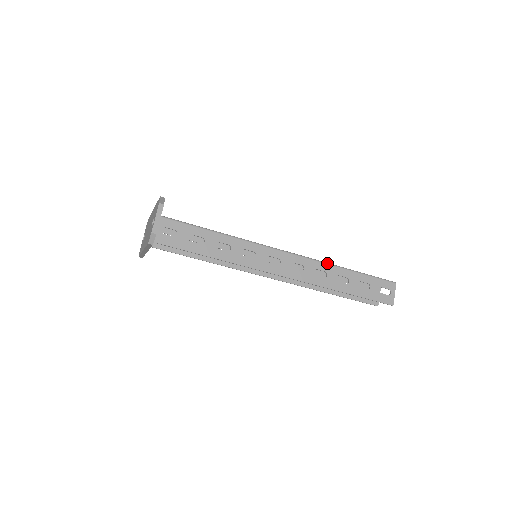
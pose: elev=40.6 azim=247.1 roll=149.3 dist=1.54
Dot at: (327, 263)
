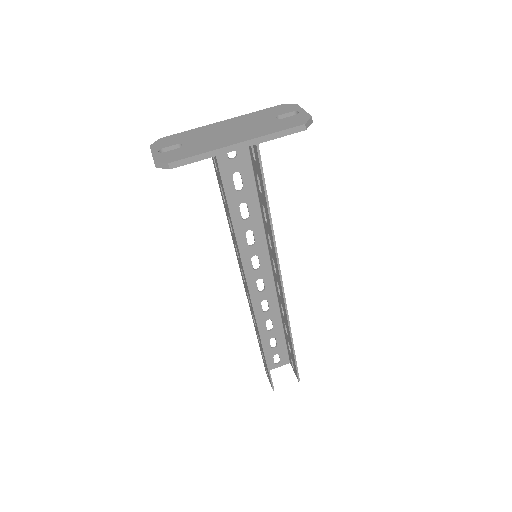
Dot at: occluded
